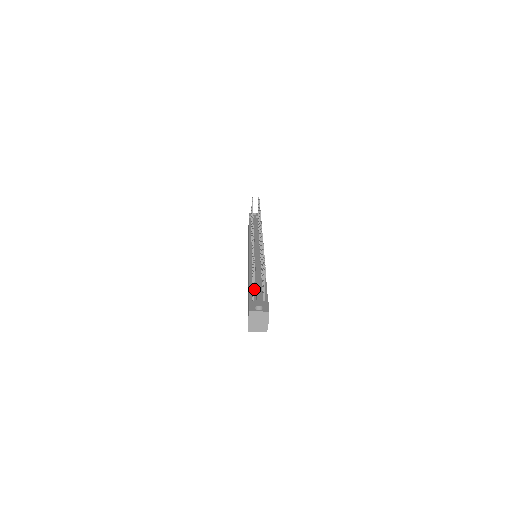
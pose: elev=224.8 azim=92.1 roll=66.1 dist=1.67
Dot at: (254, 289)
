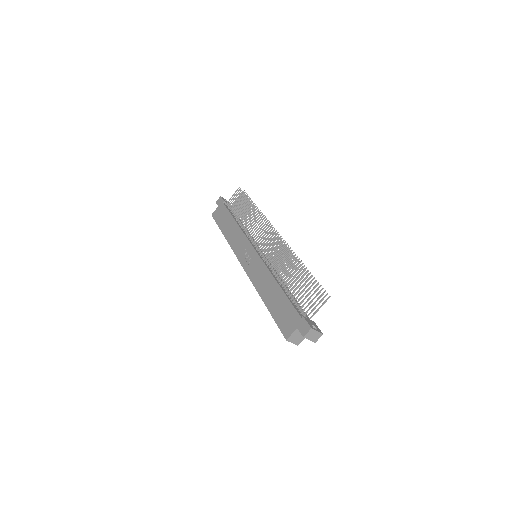
Dot at: (293, 301)
